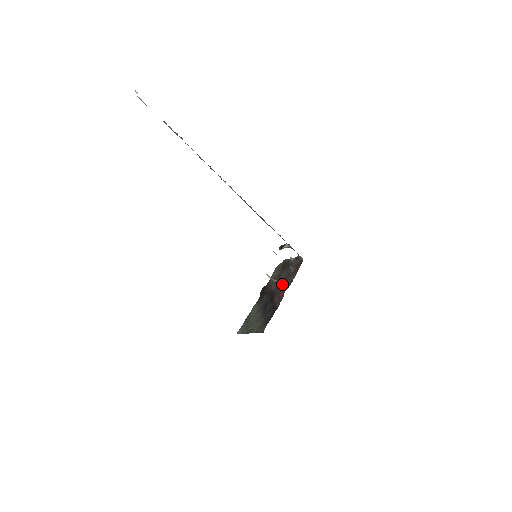
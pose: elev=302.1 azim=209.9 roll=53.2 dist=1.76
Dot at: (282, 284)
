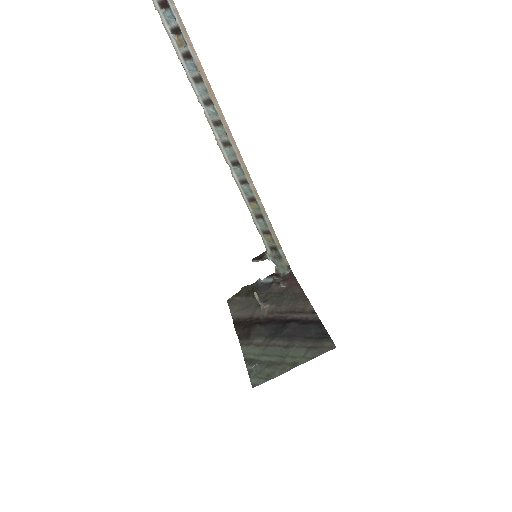
Dot at: (283, 302)
